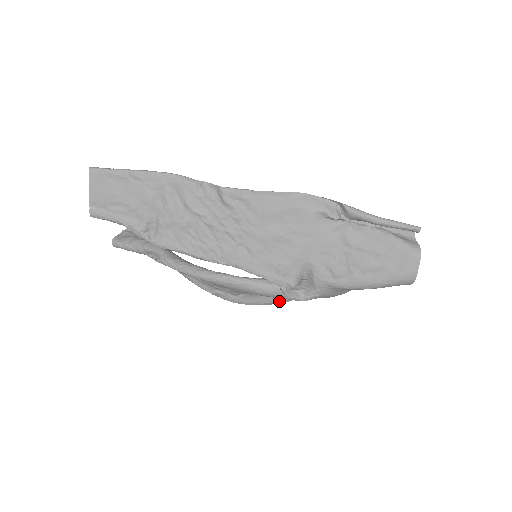
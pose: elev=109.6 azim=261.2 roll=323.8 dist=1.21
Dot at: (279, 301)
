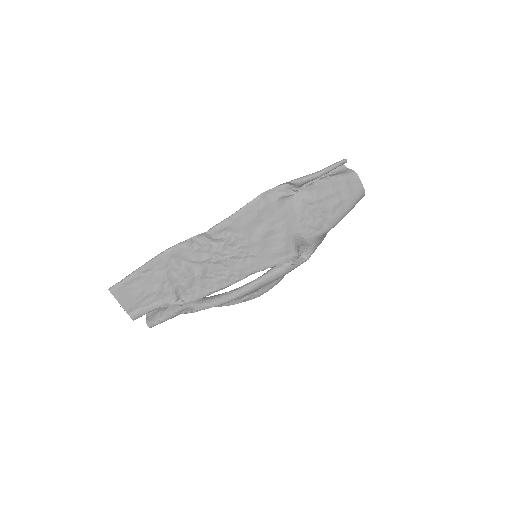
Dot at: occluded
